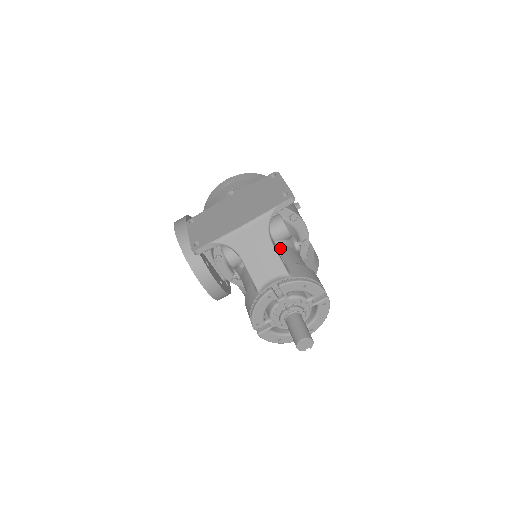
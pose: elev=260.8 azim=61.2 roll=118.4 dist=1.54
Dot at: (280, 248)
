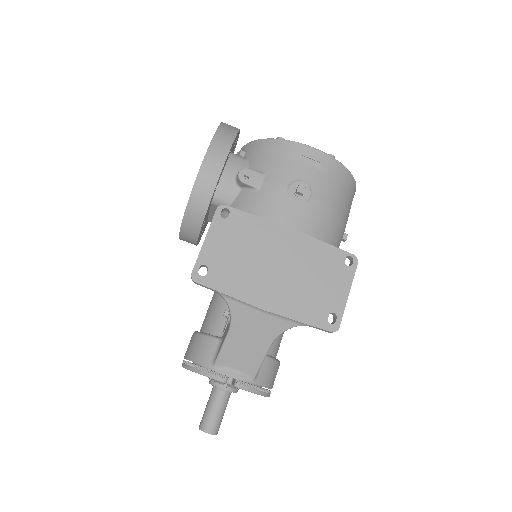
Dot at: occluded
